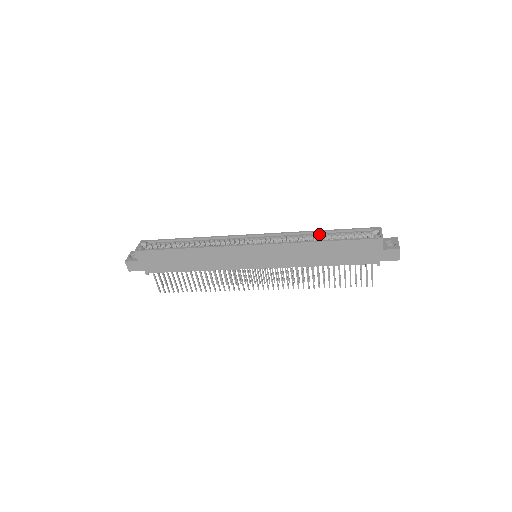
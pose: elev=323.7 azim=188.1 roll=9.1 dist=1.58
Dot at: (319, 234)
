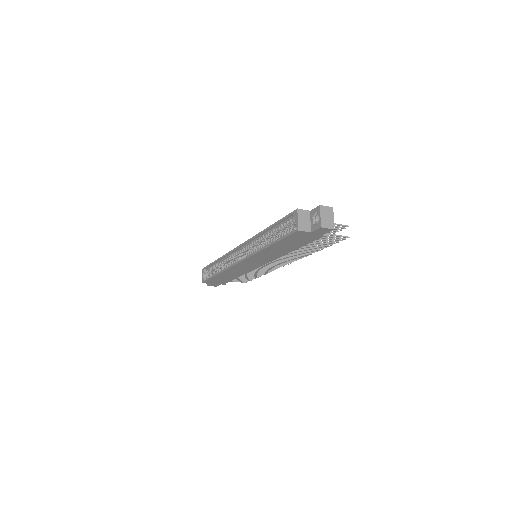
Dot at: (268, 232)
